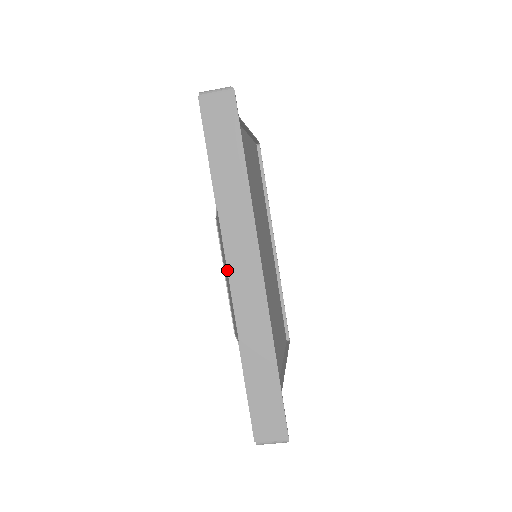
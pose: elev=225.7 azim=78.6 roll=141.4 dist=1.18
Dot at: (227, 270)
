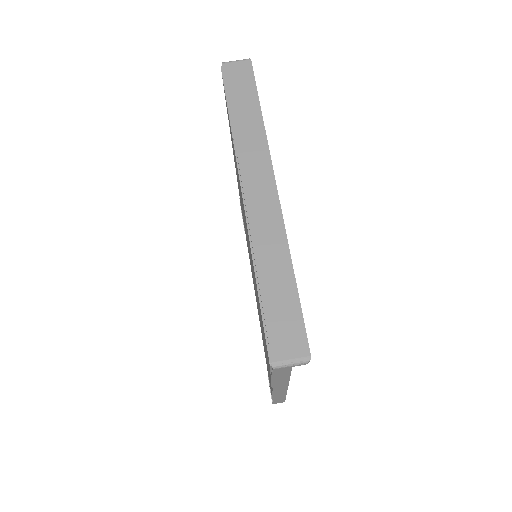
Dot at: occluded
